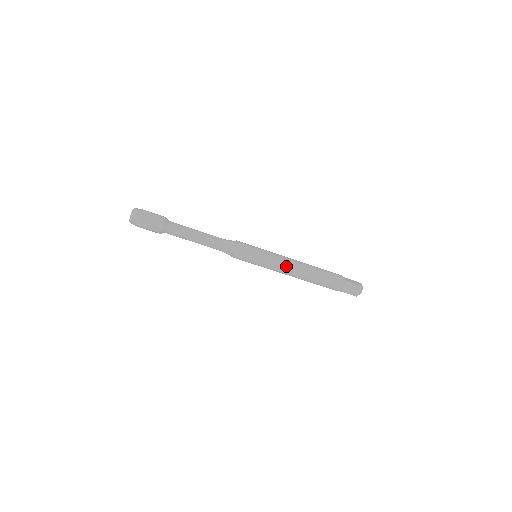
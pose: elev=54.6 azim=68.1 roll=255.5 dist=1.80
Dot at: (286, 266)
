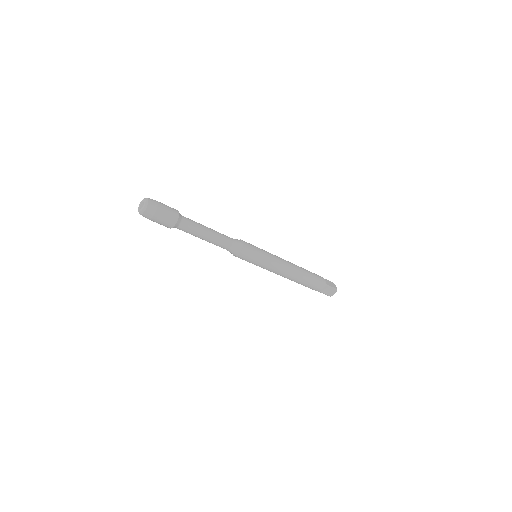
Dot at: (282, 269)
